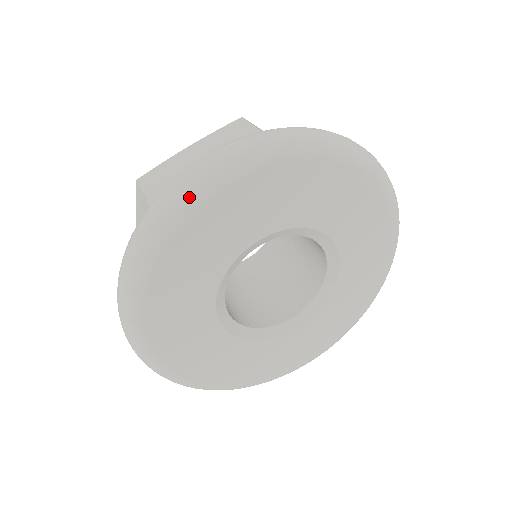
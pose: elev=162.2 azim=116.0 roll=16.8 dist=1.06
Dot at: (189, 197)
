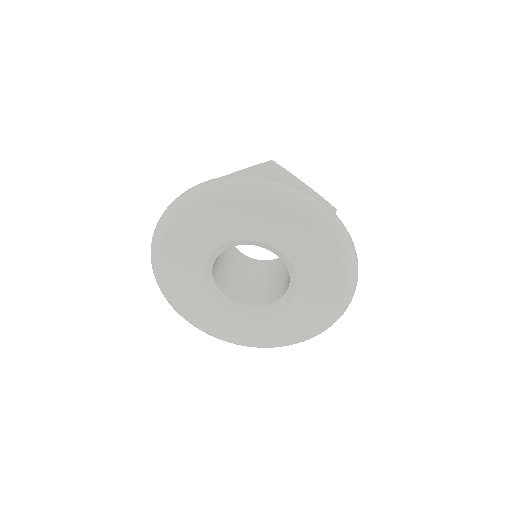
Dot at: (185, 203)
